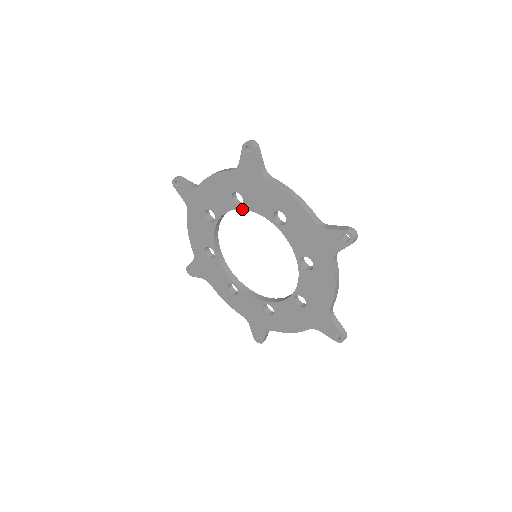
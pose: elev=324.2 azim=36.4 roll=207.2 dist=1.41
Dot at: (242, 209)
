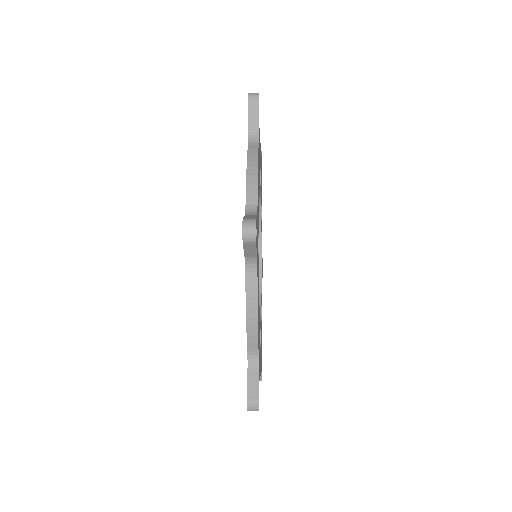
Dot at: occluded
